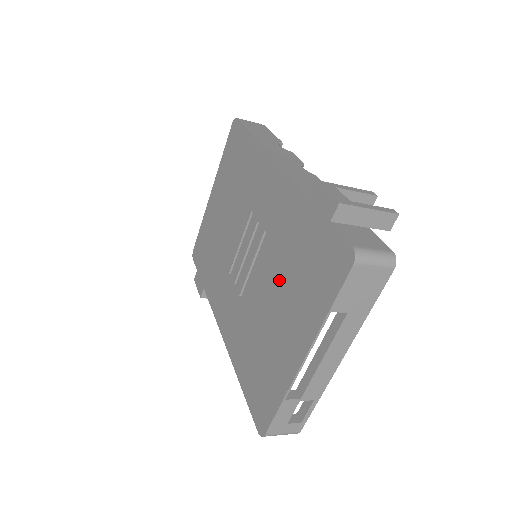
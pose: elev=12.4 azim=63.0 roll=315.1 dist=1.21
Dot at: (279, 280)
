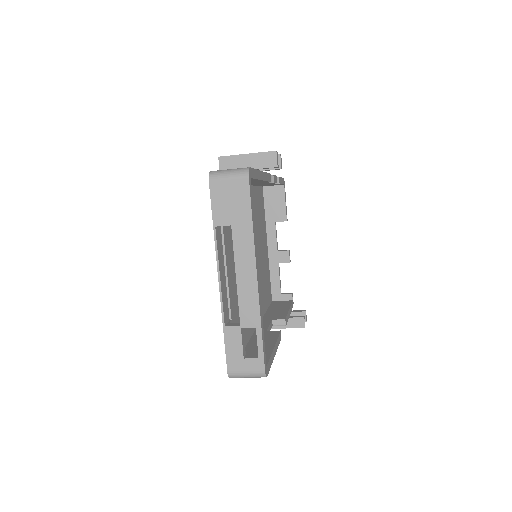
Dot at: occluded
